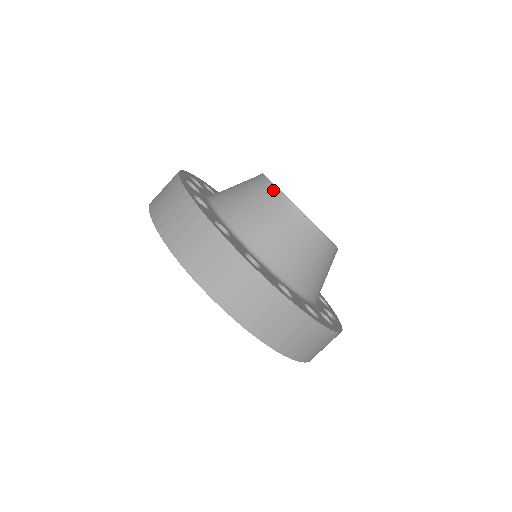
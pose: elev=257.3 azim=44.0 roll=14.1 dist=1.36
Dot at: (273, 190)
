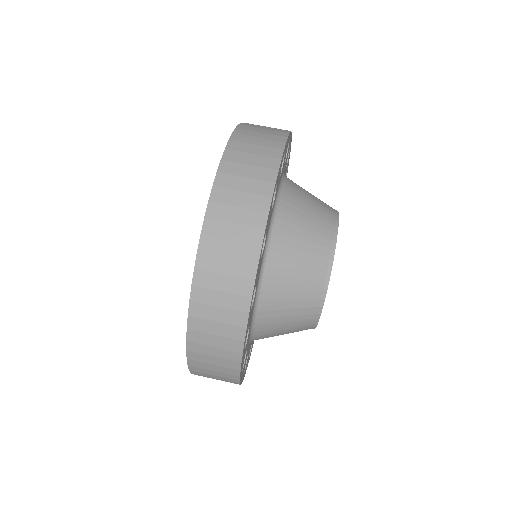
Dot at: (336, 213)
